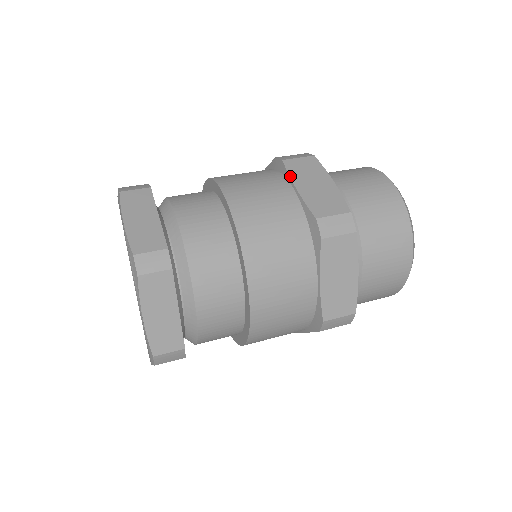
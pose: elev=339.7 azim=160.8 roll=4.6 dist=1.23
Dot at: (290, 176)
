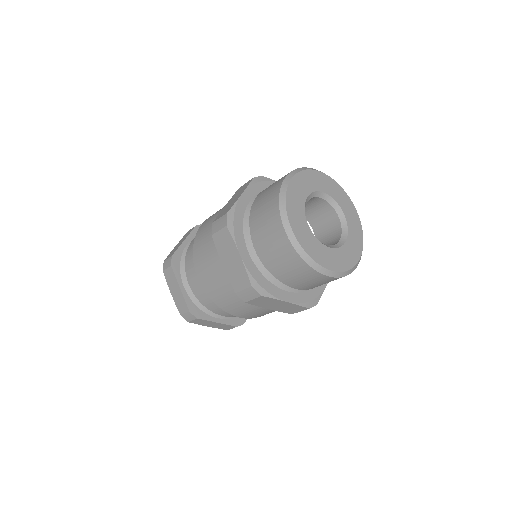
Dot at: (218, 253)
